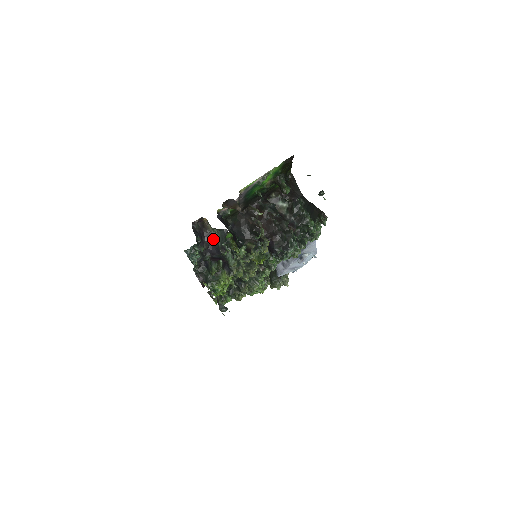
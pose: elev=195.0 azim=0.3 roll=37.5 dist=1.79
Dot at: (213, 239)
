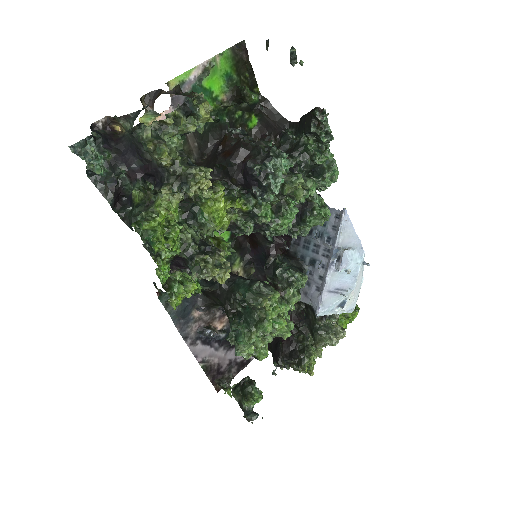
Dot at: (126, 139)
